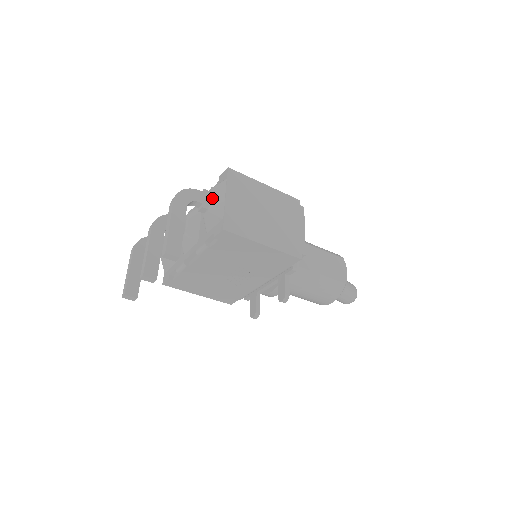
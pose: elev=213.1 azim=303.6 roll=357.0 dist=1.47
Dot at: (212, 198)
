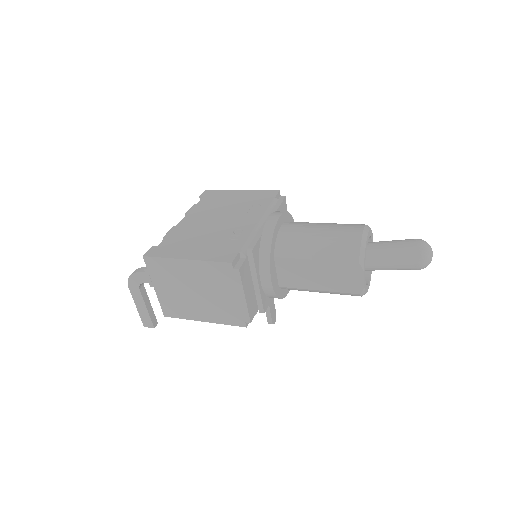
Dot at: occluded
